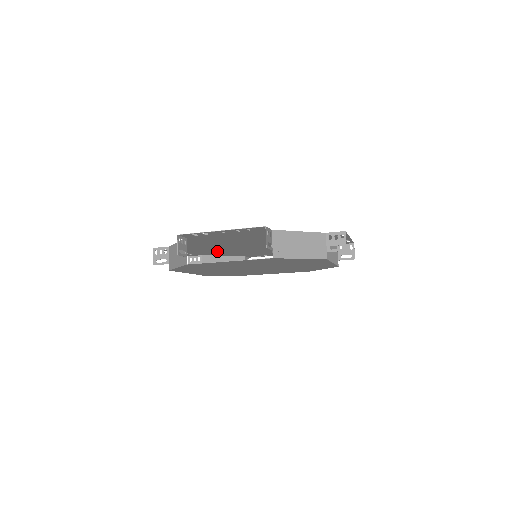
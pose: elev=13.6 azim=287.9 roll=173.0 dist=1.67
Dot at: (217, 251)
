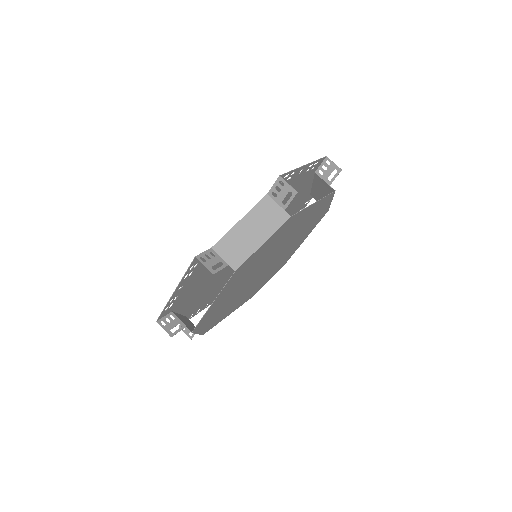
Dot at: occluded
